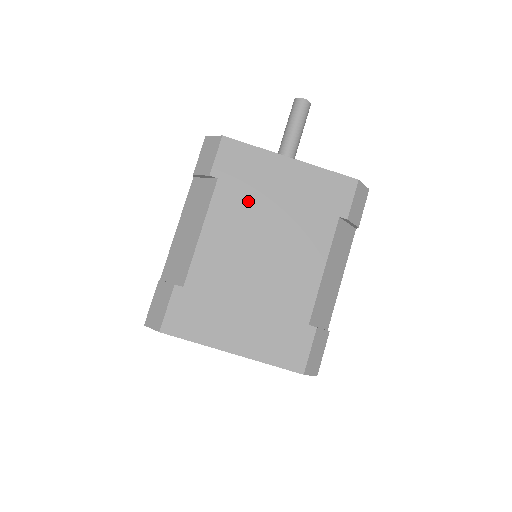
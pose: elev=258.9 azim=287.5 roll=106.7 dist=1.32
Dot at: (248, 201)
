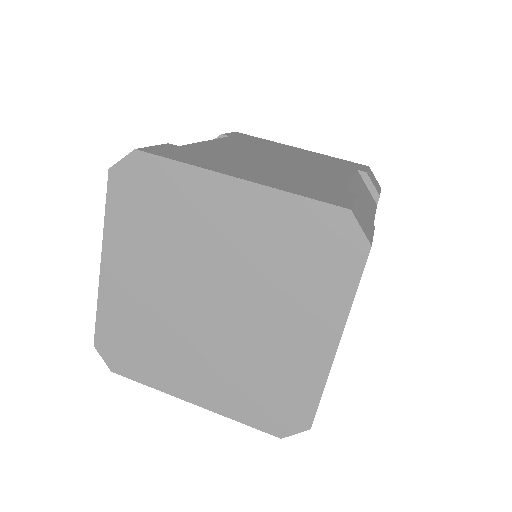
Dot at: (260, 146)
